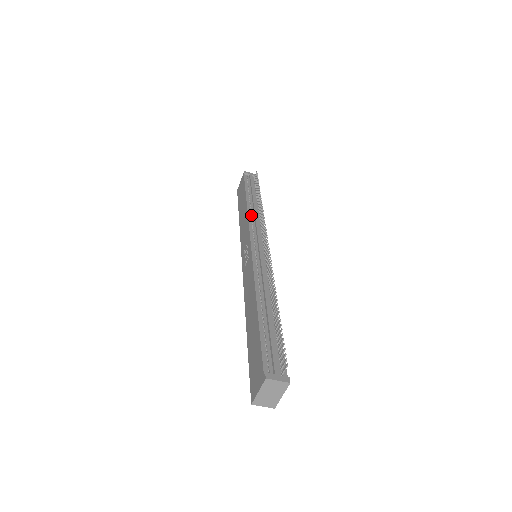
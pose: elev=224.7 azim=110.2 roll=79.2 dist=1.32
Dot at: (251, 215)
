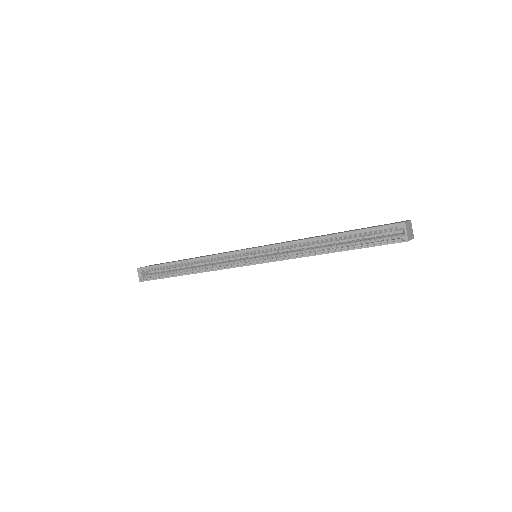
Dot at: occluded
